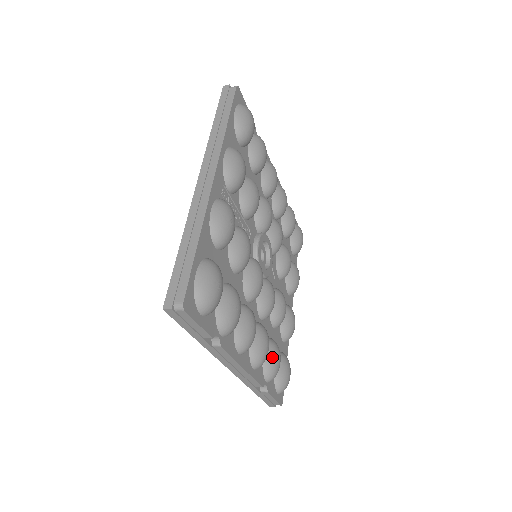
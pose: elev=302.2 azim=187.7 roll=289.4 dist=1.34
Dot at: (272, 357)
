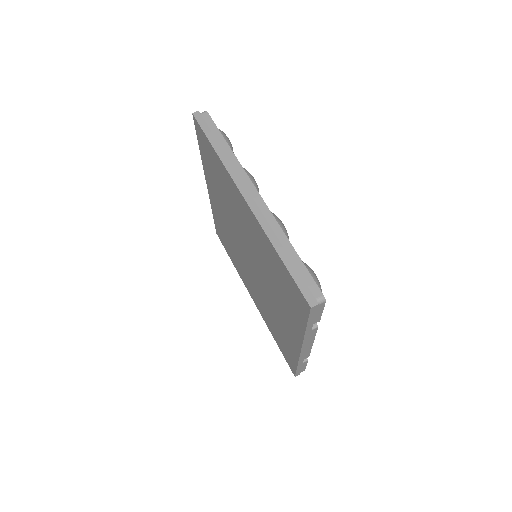
Dot at: occluded
